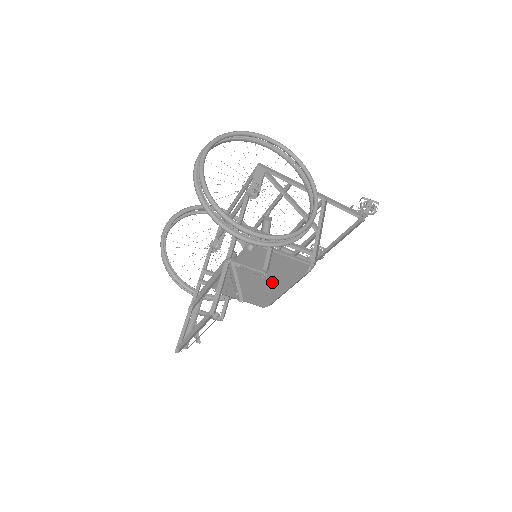
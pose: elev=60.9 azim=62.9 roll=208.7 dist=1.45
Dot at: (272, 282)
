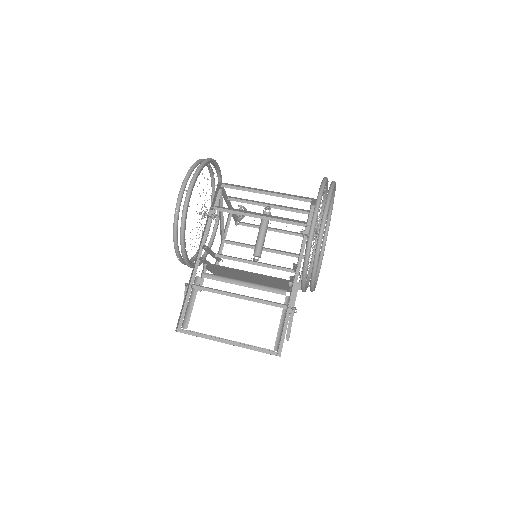
Dot at: (260, 284)
